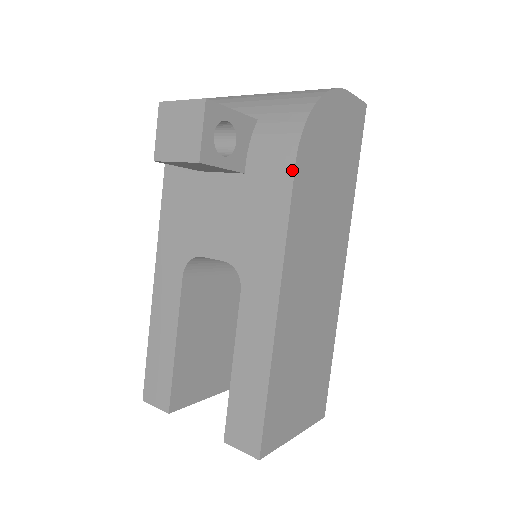
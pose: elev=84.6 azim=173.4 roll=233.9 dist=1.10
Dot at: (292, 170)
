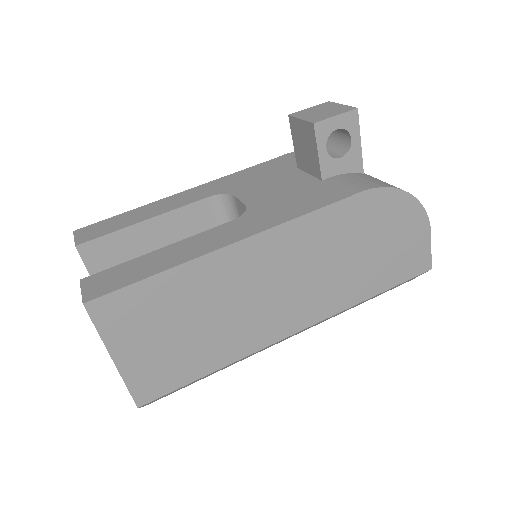
Dot at: (354, 193)
